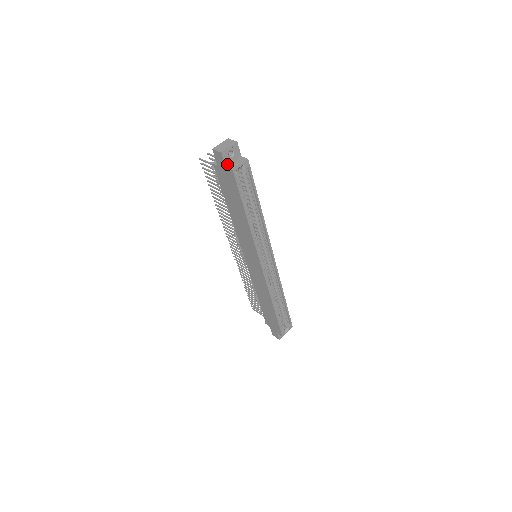
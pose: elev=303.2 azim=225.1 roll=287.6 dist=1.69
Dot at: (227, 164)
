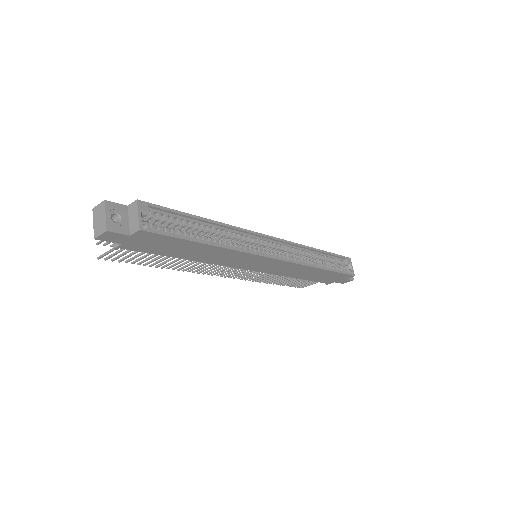
Dot at: (127, 232)
